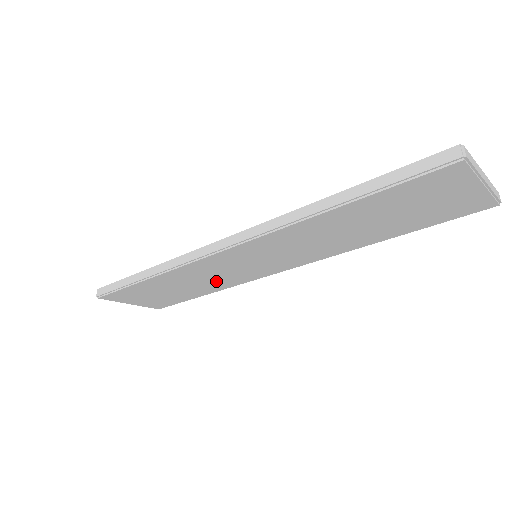
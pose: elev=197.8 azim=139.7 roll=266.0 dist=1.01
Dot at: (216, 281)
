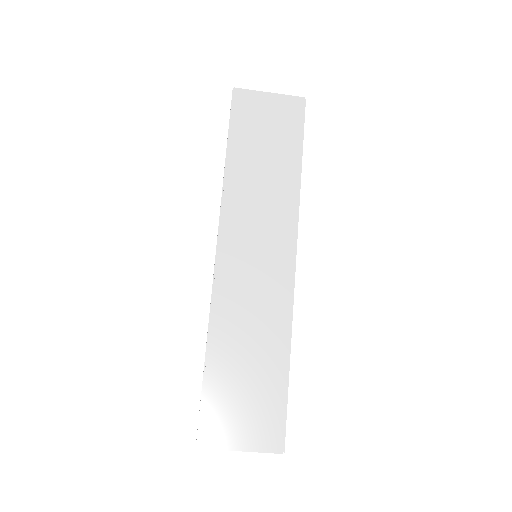
Dot at: (265, 319)
